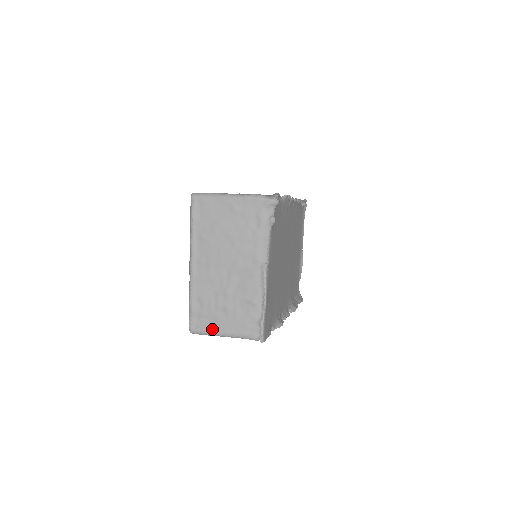
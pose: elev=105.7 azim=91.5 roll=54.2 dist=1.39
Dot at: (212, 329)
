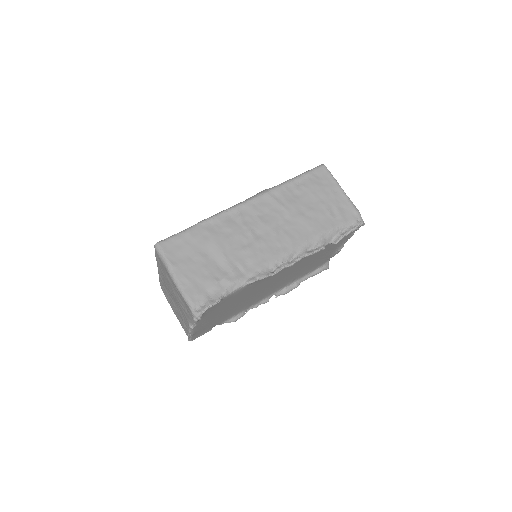
Dot at: (170, 304)
